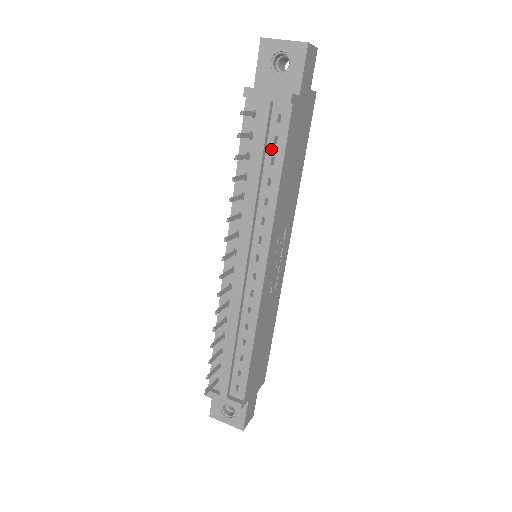
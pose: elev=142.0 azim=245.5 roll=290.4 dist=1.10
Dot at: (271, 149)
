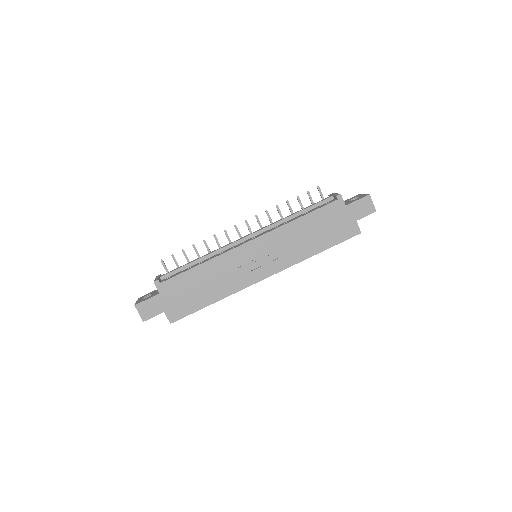
Dot at: occluded
